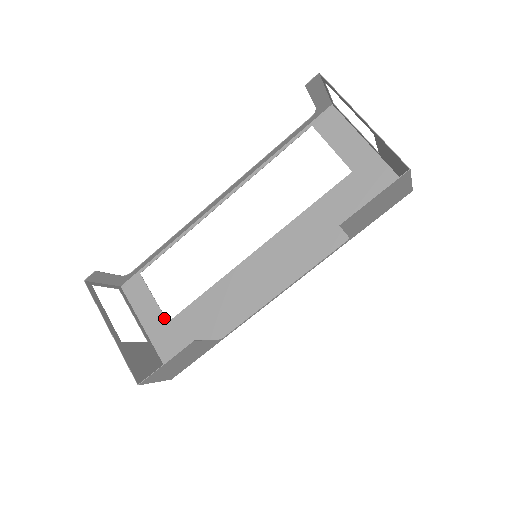
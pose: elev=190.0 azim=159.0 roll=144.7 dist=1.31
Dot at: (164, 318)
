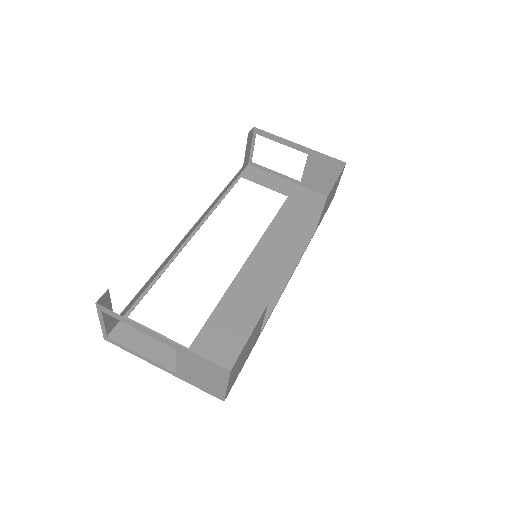
Dot at: occluded
